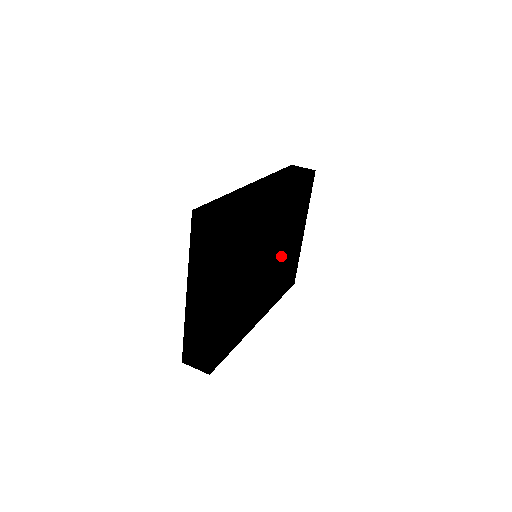
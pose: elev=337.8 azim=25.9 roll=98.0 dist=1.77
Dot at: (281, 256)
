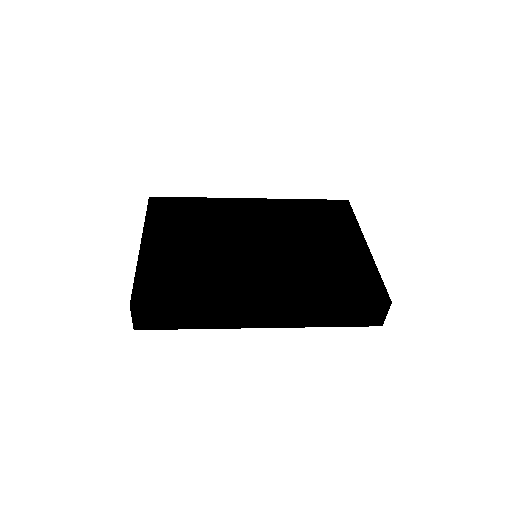
Dot at: (298, 251)
